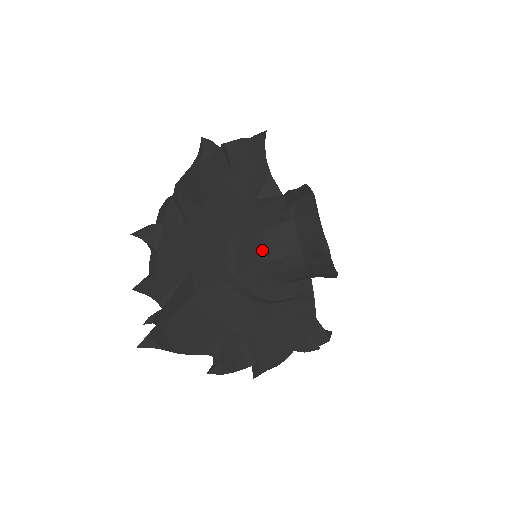
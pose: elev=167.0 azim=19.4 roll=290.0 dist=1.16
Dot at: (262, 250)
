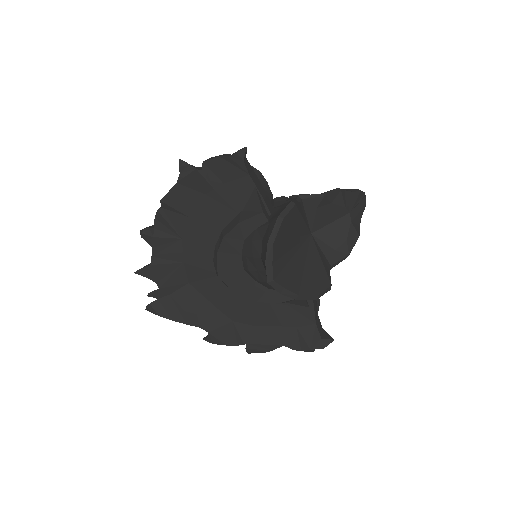
Dot at: (242, 258)
